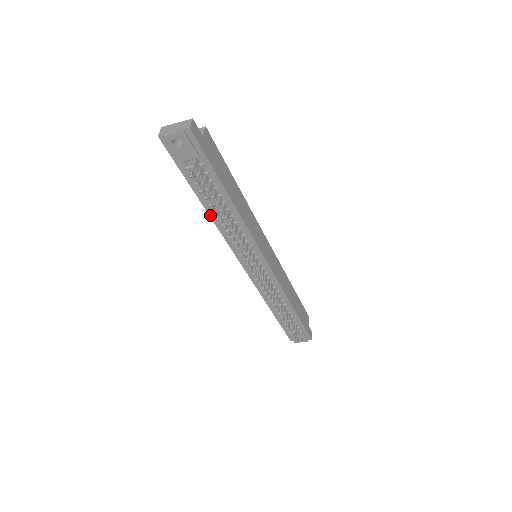
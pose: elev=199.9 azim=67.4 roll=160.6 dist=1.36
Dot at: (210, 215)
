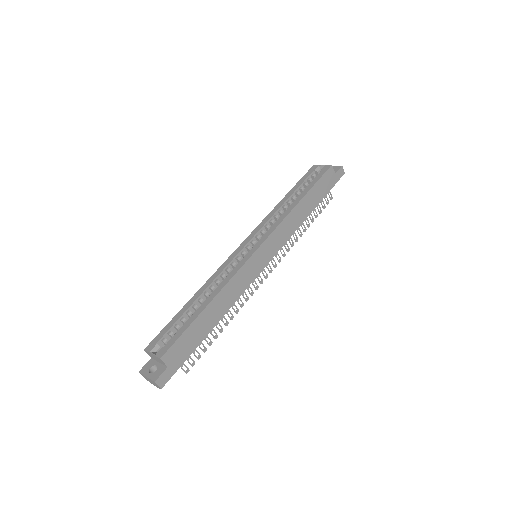
Dot at: occluded
